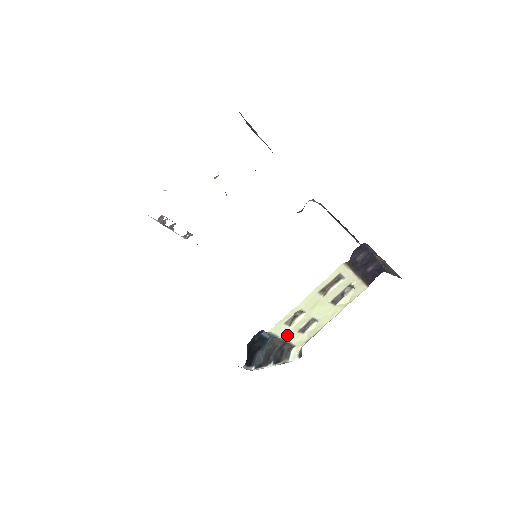
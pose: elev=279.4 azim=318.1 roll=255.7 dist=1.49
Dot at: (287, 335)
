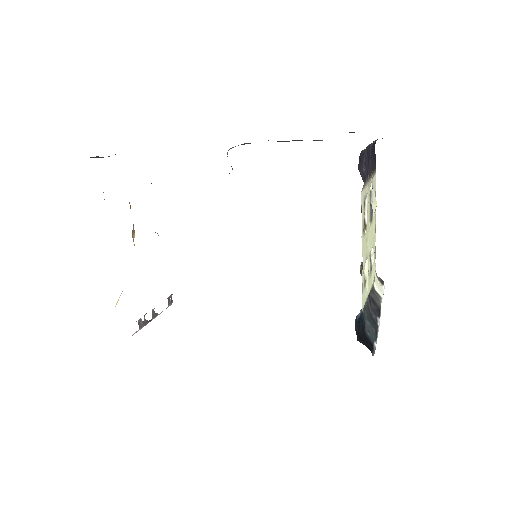
Dot at: (368, 289)
